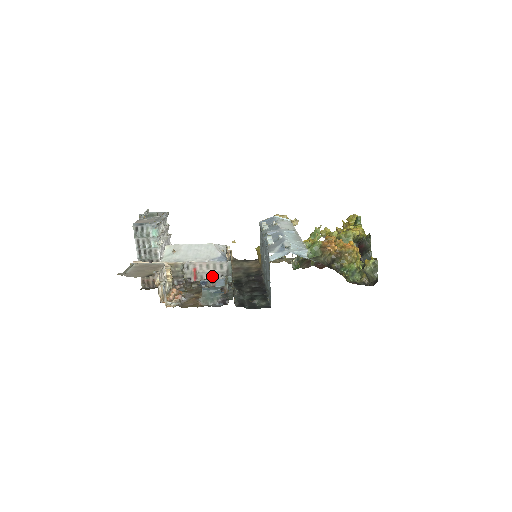
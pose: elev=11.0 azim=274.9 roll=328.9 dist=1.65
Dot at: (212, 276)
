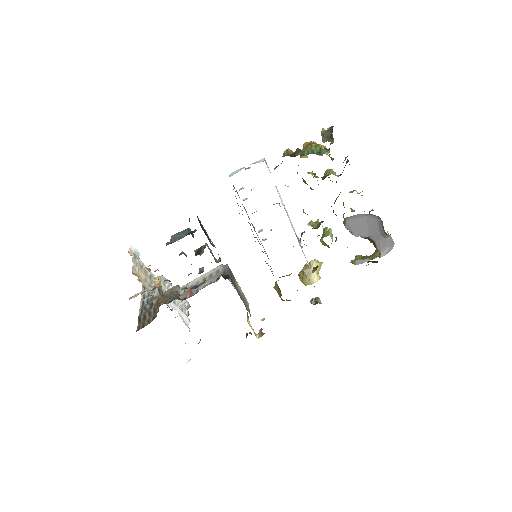
Dot at: (208, 284)
